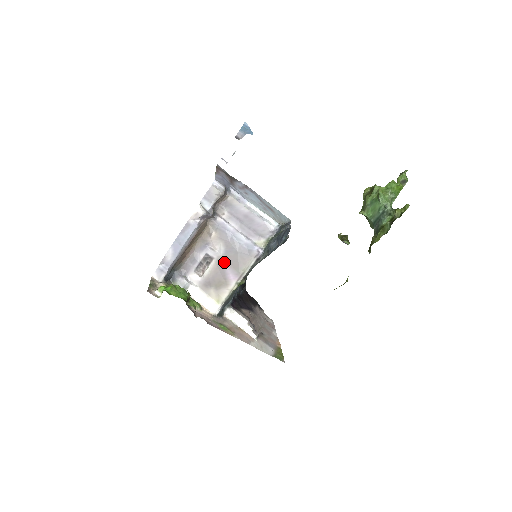
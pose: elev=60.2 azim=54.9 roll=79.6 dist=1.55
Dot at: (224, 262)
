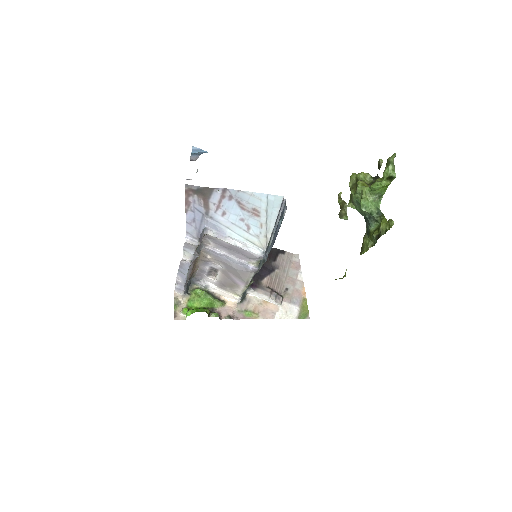
Dot at: (228, 273)
